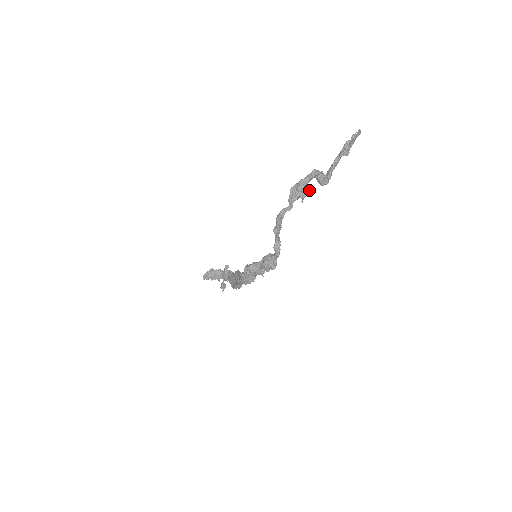
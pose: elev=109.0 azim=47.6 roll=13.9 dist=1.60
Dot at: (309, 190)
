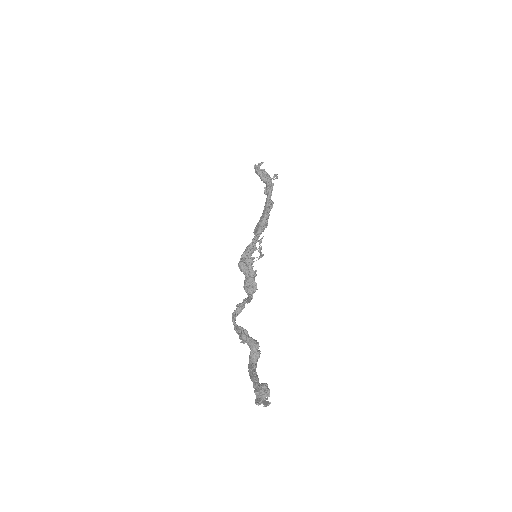
Dot at: occluded
